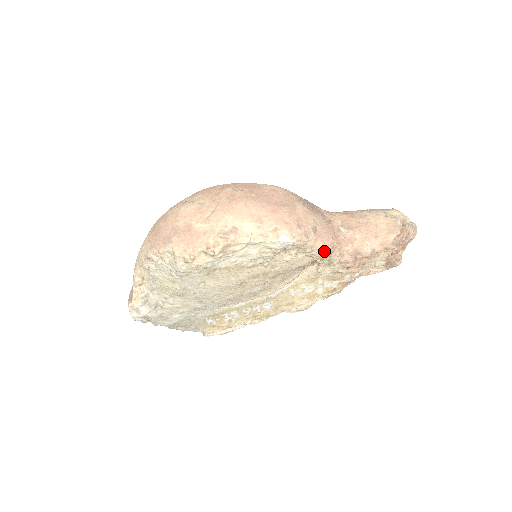
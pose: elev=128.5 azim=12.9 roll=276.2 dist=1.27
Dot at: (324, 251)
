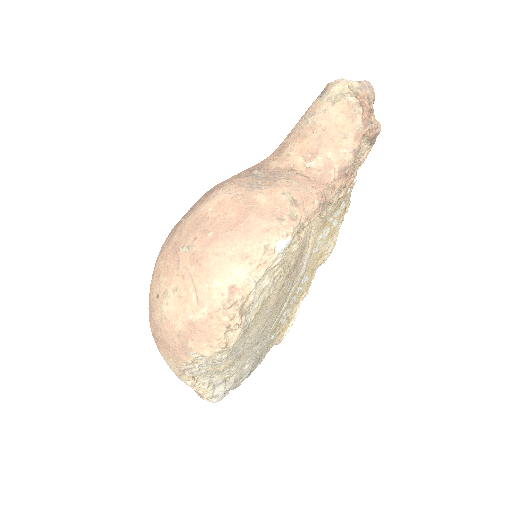
Dot at: (318, 208)
